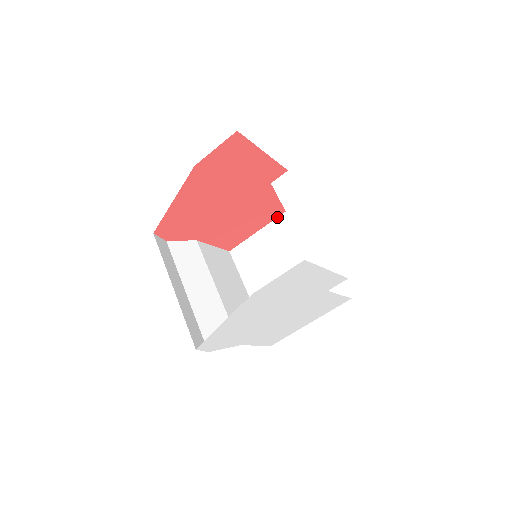
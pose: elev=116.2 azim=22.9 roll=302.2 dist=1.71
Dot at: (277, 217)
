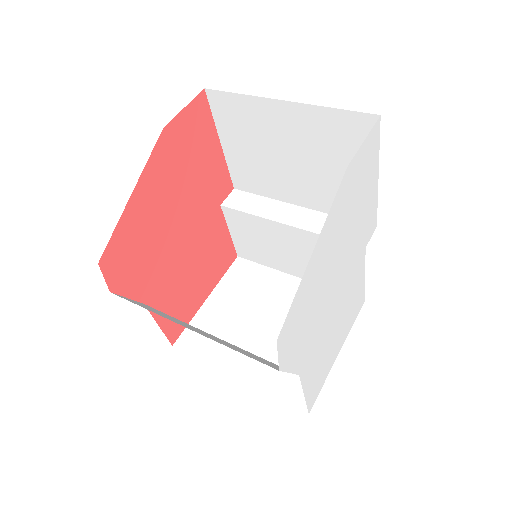
Dot at: (220, 280)
